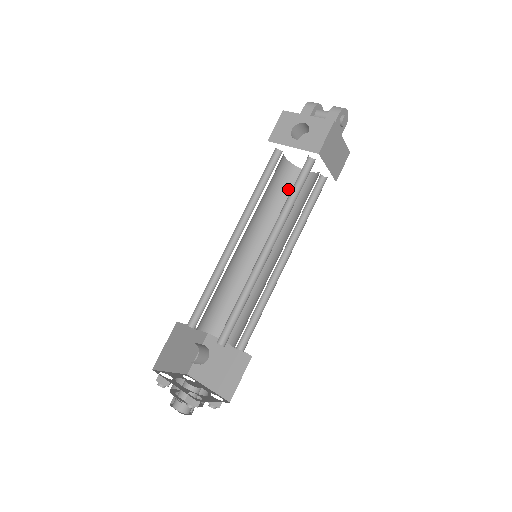
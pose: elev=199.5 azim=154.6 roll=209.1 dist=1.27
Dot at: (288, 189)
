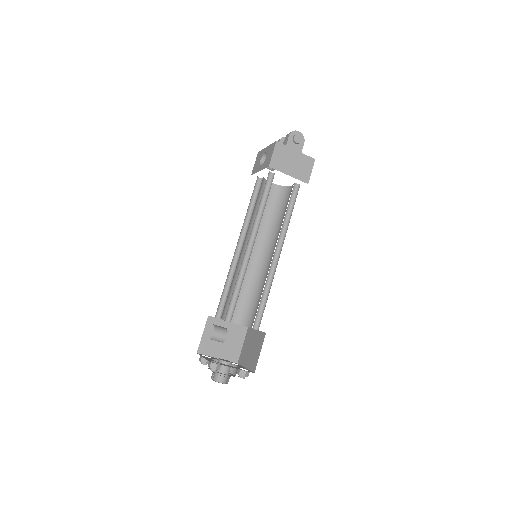
Dot at: (281, 204)
